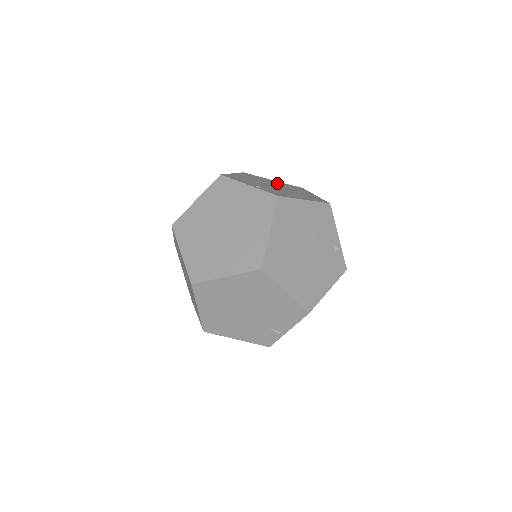
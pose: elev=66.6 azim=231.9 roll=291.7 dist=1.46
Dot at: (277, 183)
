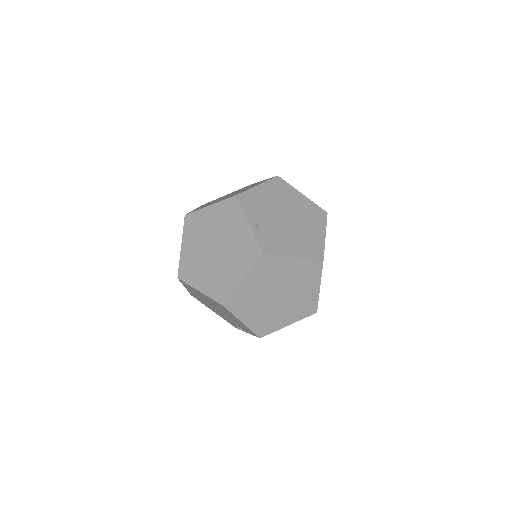
Dot at: (299, 205)
